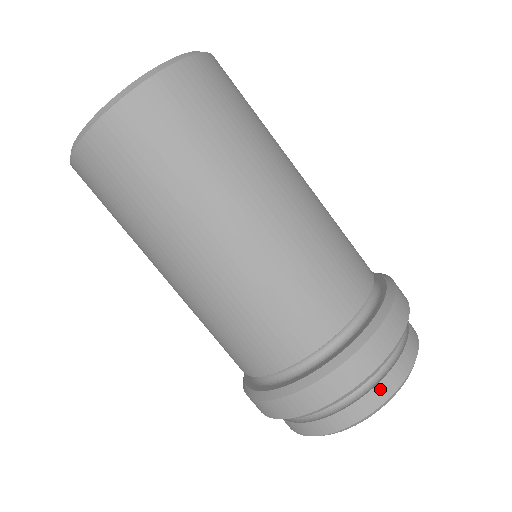
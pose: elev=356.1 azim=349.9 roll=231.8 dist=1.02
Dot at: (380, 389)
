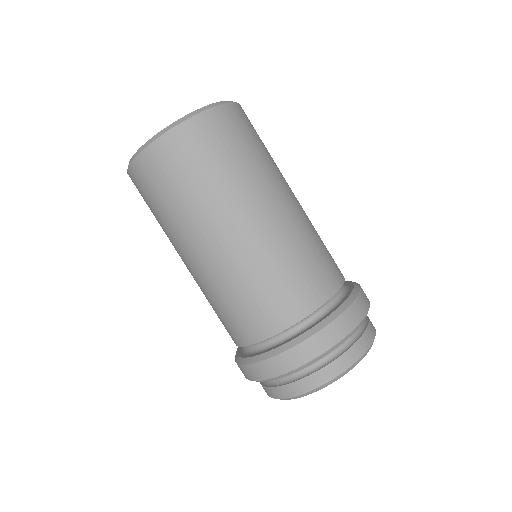
Dot at: (269, 390)
